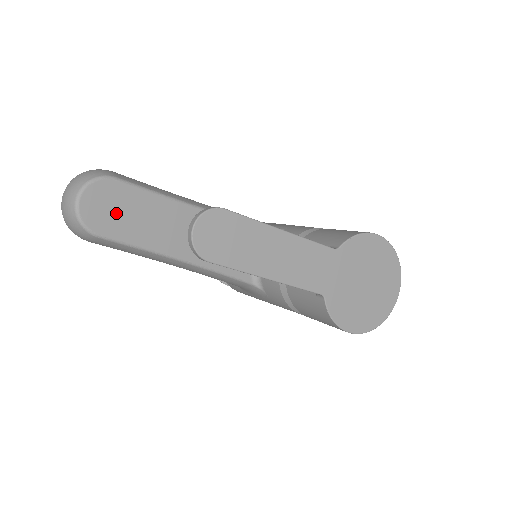
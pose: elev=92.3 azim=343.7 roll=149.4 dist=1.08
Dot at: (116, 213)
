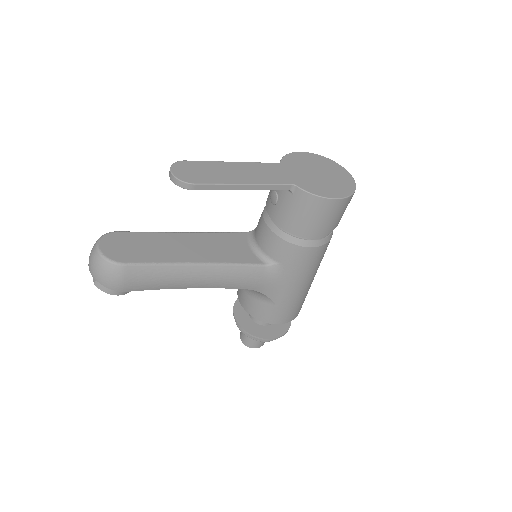
Dot at: (130, 249)
